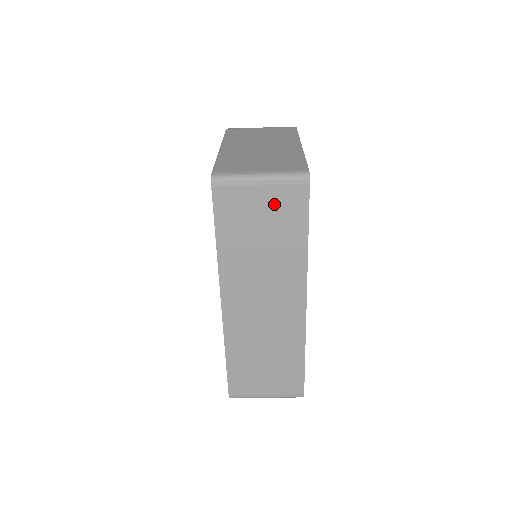
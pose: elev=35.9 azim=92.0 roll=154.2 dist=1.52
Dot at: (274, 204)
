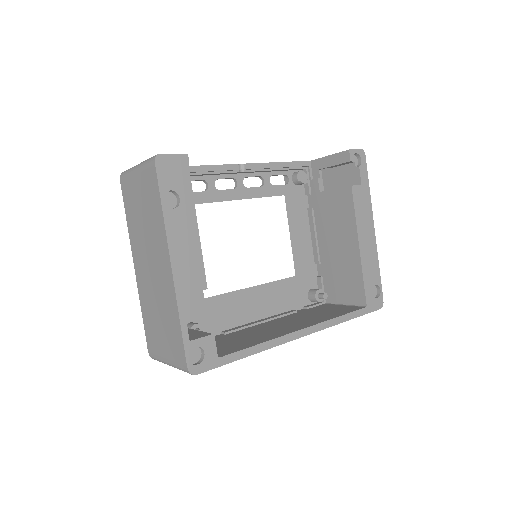
Dot at: occluded
